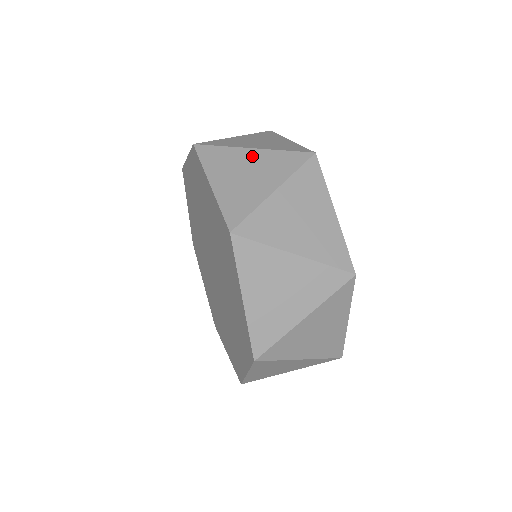
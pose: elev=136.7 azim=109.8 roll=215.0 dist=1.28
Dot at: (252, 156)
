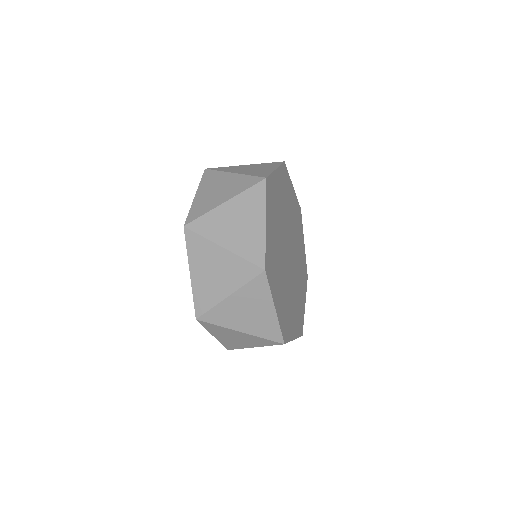
Dot at: occluded
